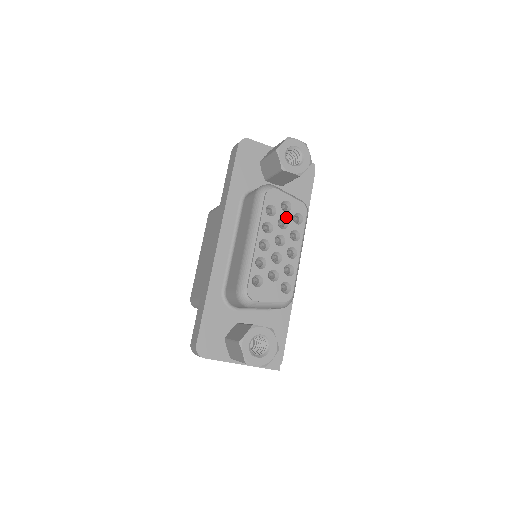
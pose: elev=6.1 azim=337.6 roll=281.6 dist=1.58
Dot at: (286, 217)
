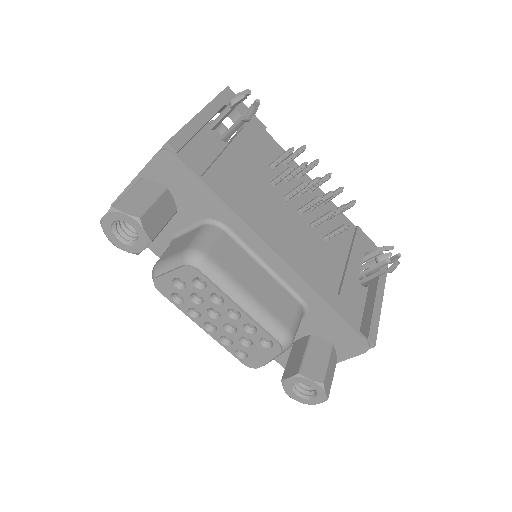
Dot at: (191, 292)
